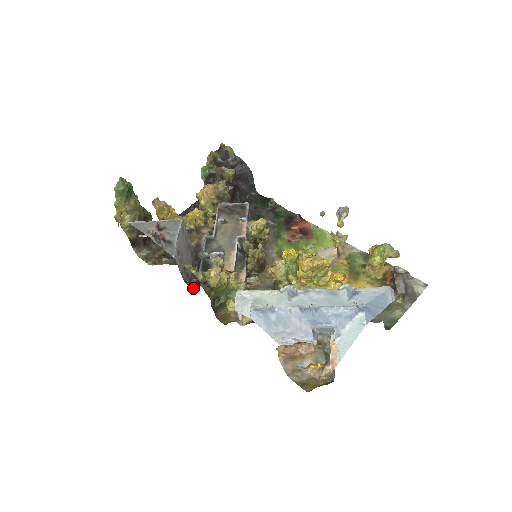
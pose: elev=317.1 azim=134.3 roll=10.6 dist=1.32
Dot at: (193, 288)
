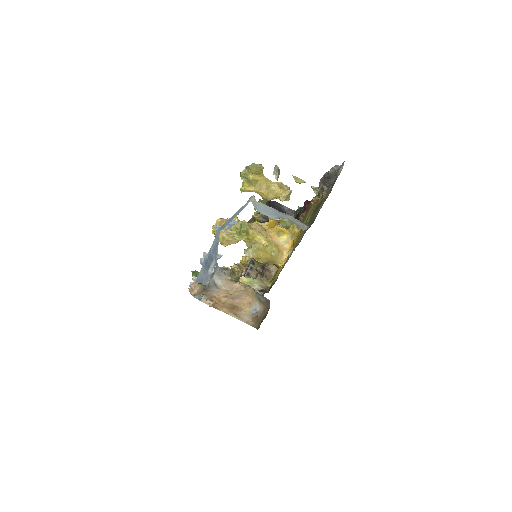
Dot at: occluded
